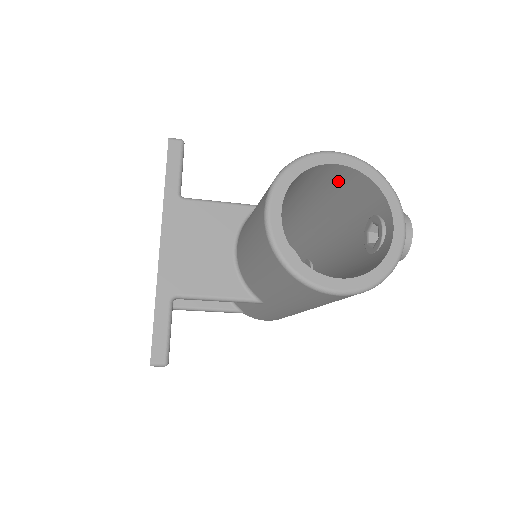
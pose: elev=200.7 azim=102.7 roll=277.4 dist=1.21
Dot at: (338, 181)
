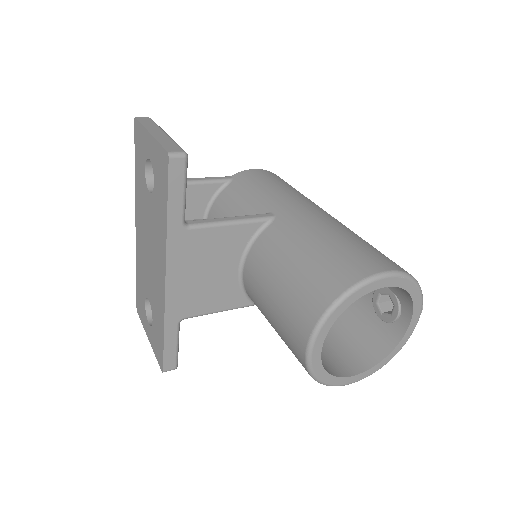
Dot at: occluded
